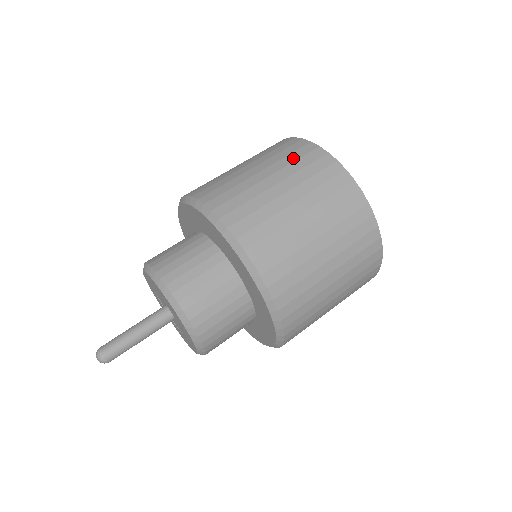
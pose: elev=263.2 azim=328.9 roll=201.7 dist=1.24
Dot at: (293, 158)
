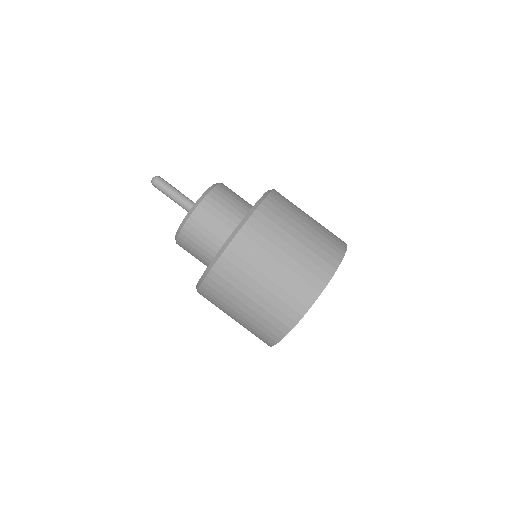
Dot at: (293, 291)
